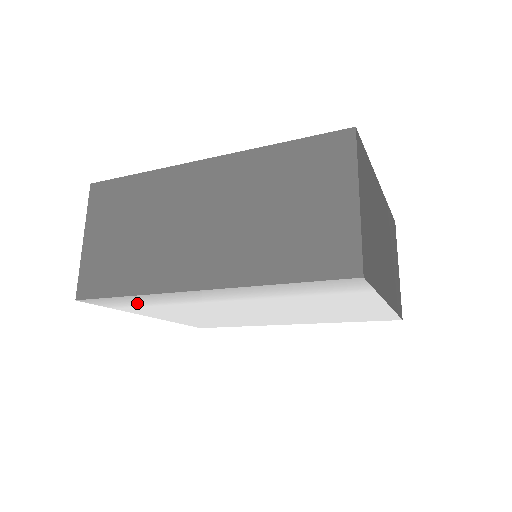
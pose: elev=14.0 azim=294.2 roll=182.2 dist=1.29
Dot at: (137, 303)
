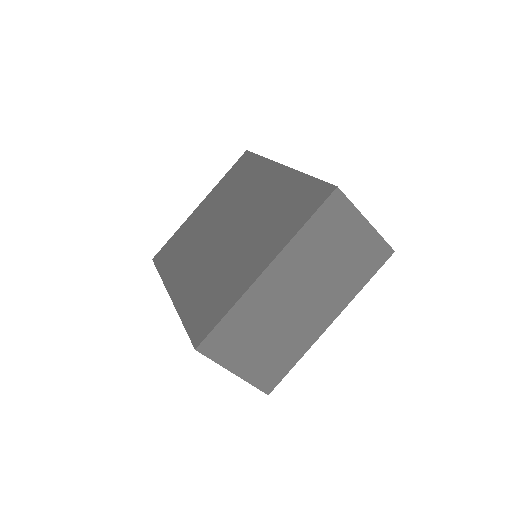
Dot at: occluded
